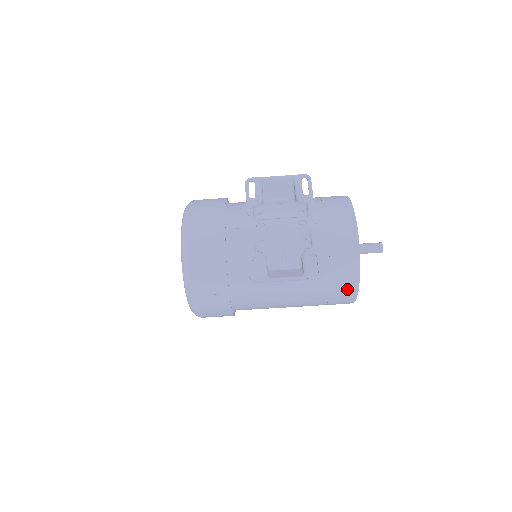
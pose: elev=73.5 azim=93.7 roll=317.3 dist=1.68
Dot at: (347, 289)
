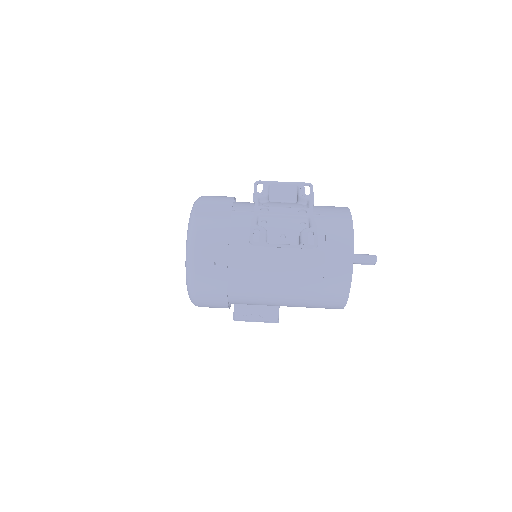
Dot at: (341, 277)
